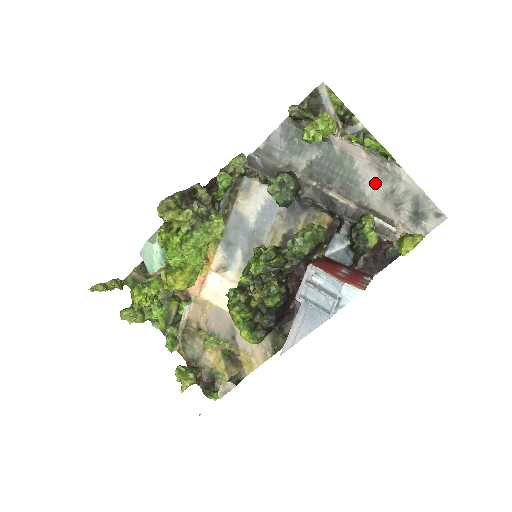
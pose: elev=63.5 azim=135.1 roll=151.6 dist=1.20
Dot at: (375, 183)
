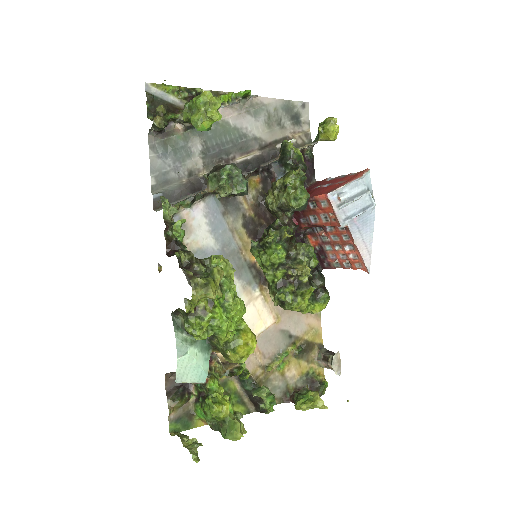
Dot at: (254, 123)
